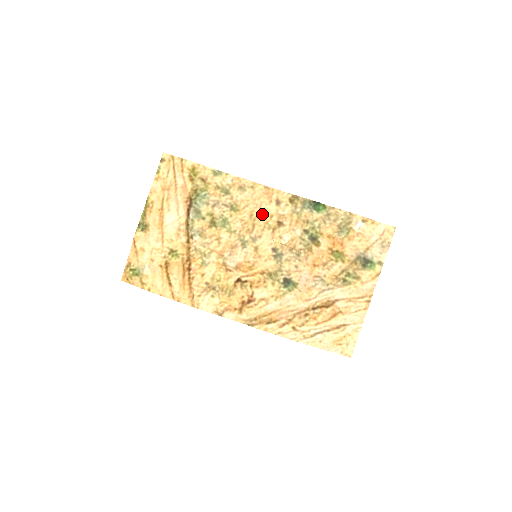
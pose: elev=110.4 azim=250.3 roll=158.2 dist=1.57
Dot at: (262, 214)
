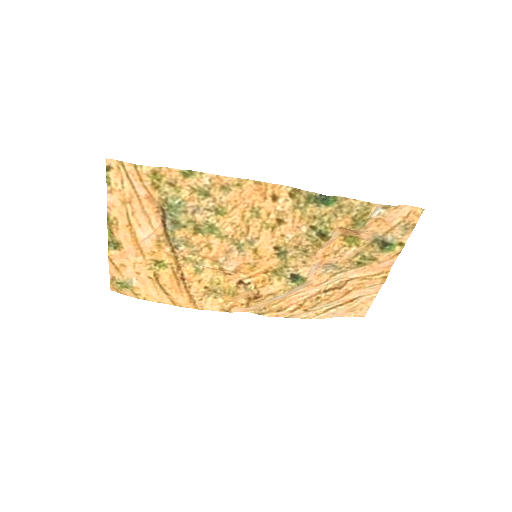
Dot at: (256, 213)
